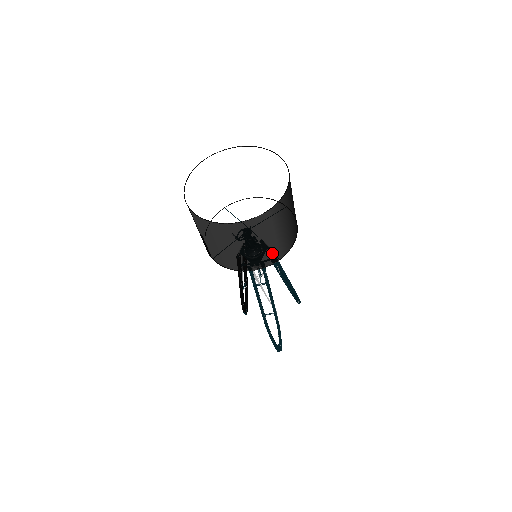
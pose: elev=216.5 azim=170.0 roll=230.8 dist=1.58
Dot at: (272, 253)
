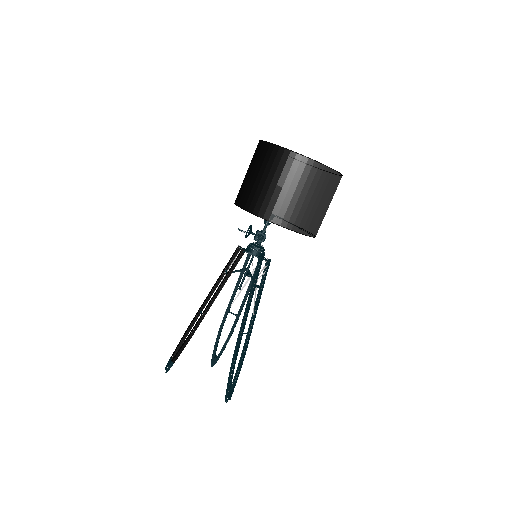
Dot at: (320, 224)
